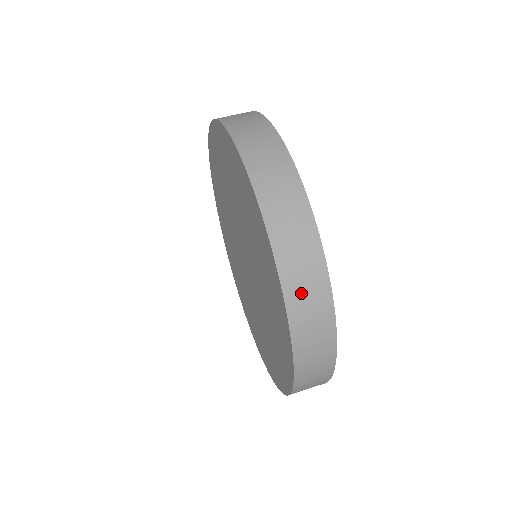
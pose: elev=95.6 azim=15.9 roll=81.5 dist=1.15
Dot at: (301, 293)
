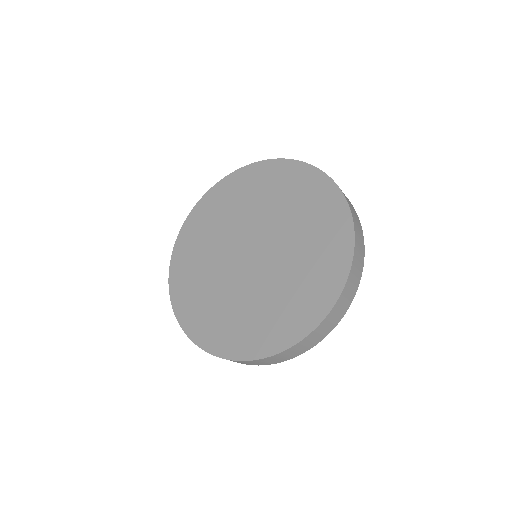
Dot at: (286, 354)
